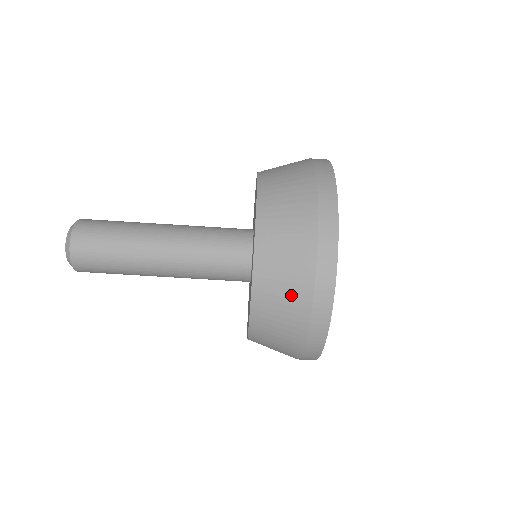
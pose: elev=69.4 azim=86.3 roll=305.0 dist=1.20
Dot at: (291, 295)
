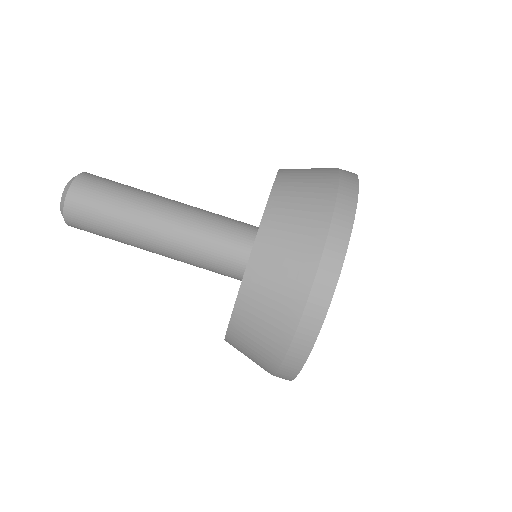
Dot at: (287, 283)
